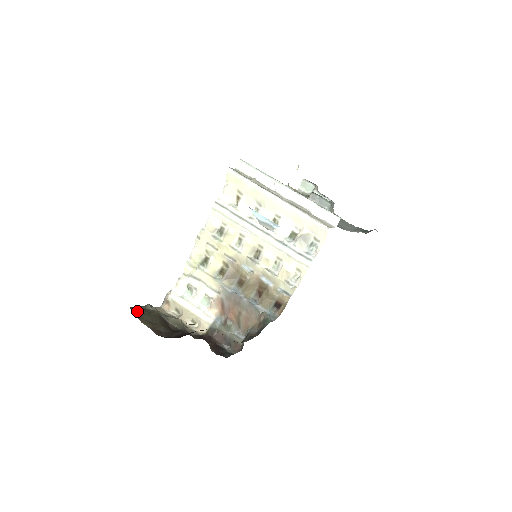
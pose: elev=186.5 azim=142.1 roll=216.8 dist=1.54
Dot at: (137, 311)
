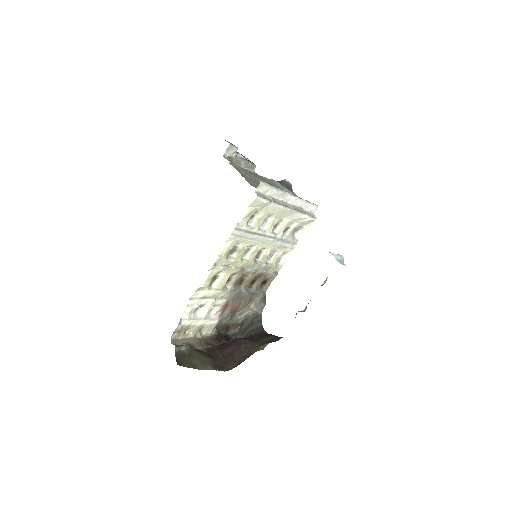
Dot at: (183, 362)
